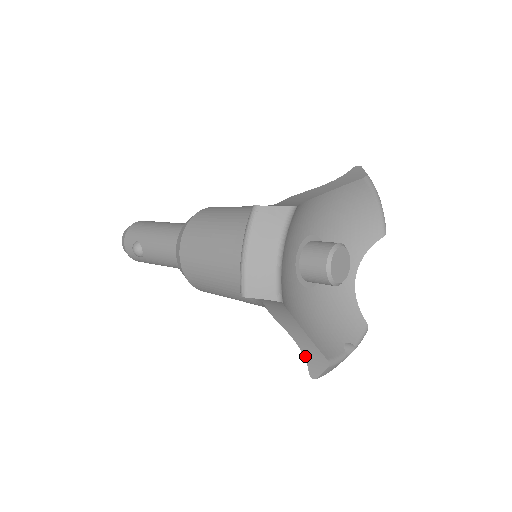
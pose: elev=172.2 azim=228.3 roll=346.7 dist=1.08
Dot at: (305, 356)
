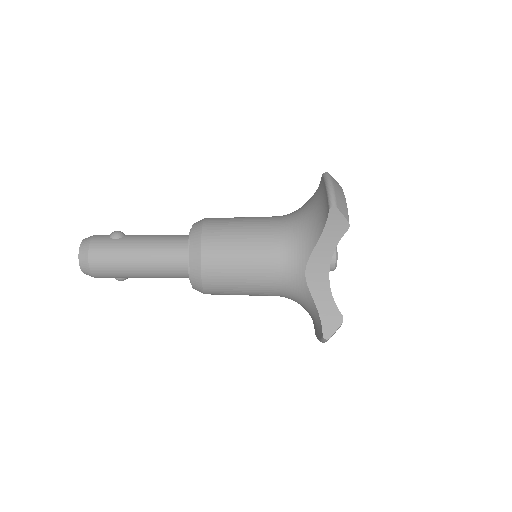
Dot at: occluded
